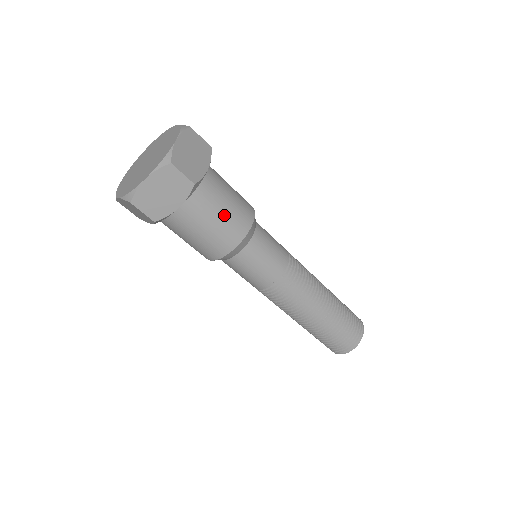
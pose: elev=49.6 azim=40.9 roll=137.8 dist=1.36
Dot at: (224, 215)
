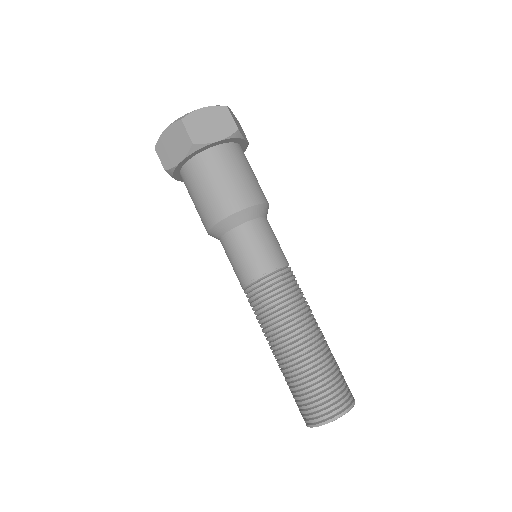
Dot at: (249, 176)
